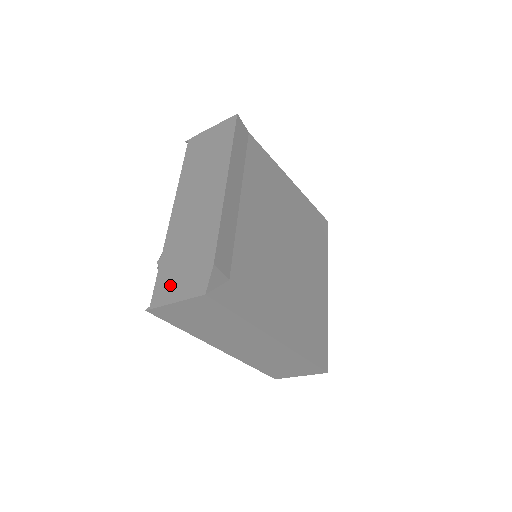
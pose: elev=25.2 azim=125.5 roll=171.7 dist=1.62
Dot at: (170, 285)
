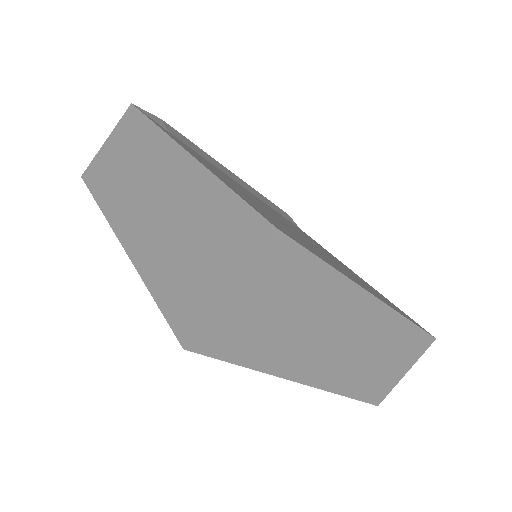
Dot at: occluded
